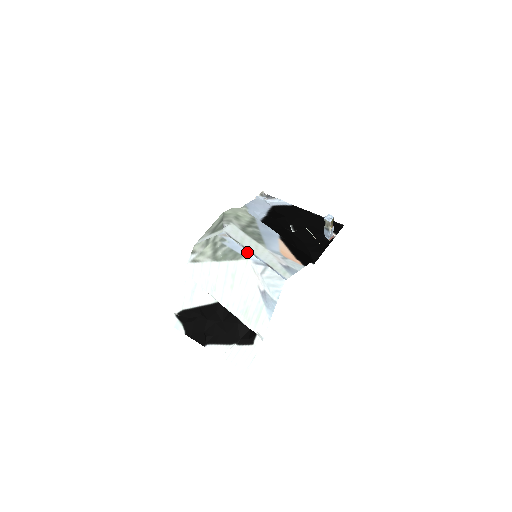
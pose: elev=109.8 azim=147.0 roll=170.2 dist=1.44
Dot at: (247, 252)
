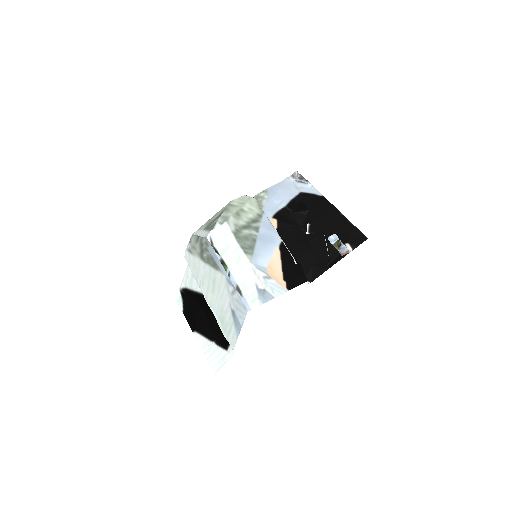
Dot at: (222, 267)
